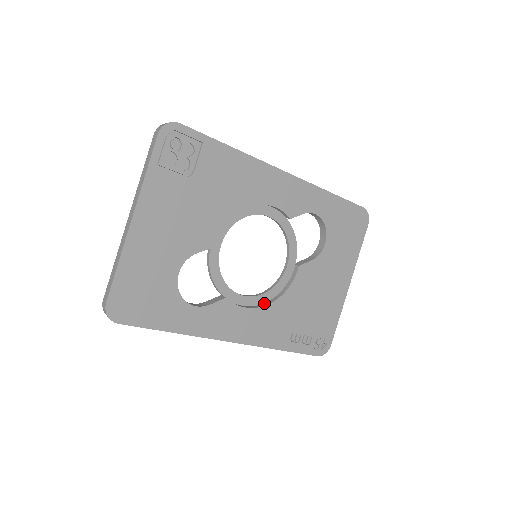
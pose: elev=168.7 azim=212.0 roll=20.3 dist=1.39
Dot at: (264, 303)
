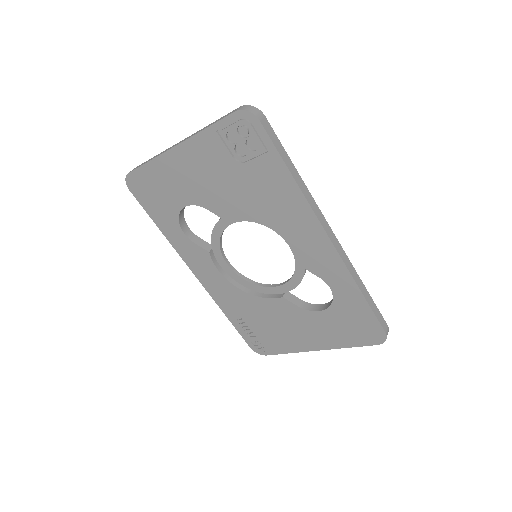
Dot at: (239, 283)
